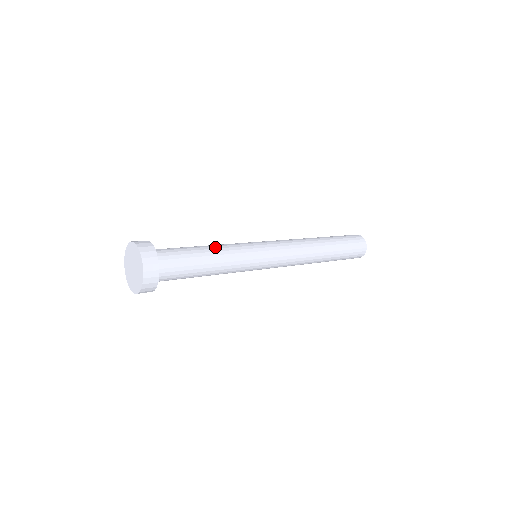
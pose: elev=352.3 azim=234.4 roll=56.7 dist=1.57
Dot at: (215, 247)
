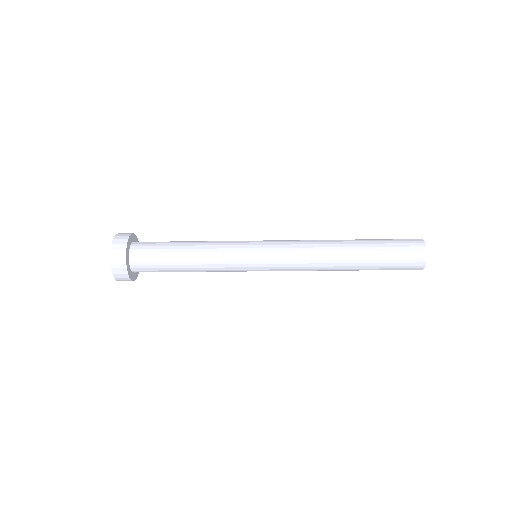
Dot at: (200, 241)
